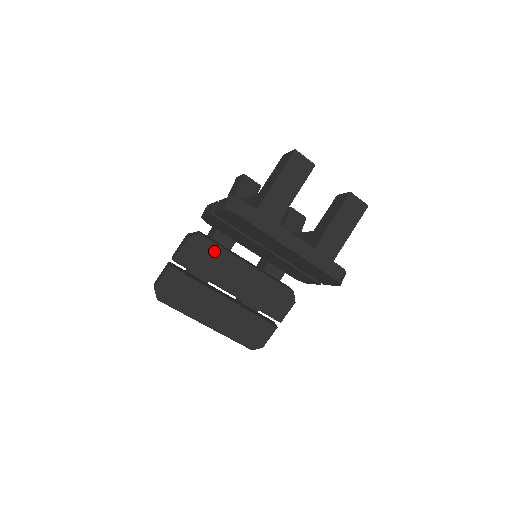
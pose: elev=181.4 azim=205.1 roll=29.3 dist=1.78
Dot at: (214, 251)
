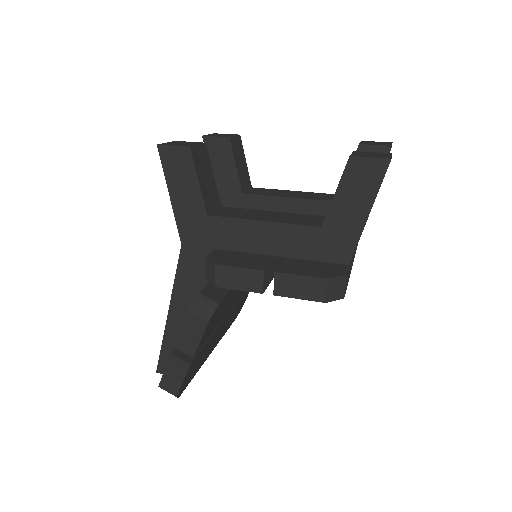
Dot at: (226, 299)
